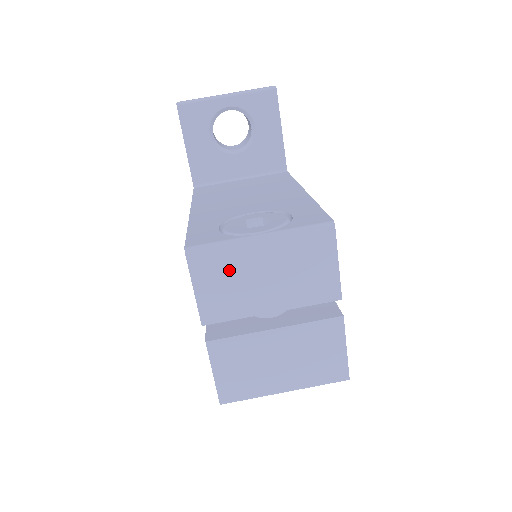
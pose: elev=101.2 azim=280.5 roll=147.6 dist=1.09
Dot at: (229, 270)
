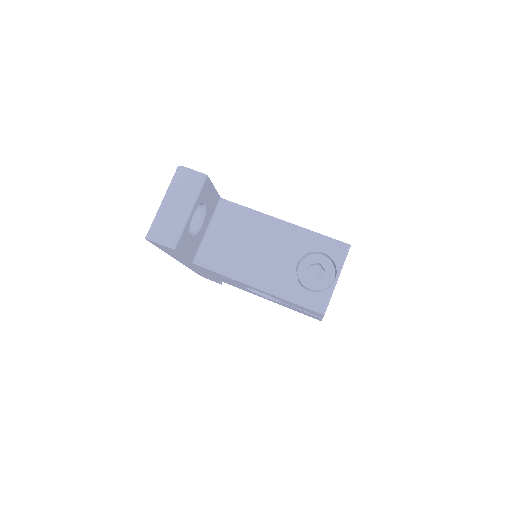
Dot at: occluded
